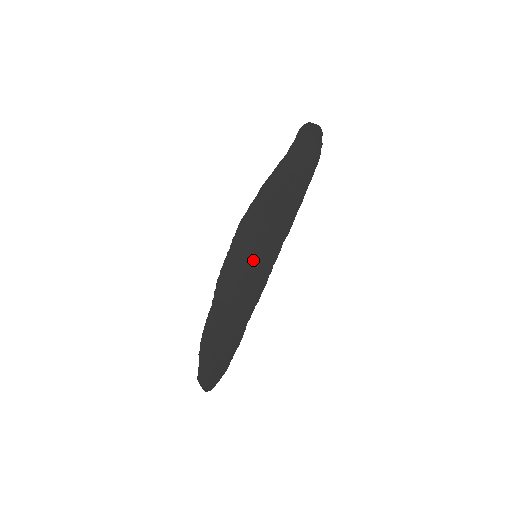
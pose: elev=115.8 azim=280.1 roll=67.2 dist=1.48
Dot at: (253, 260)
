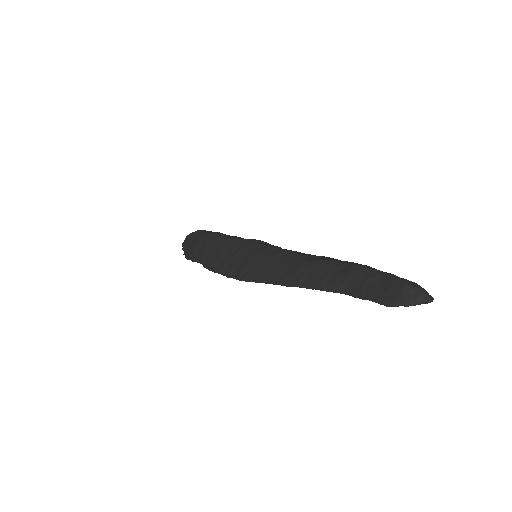
Dot at: occluded
